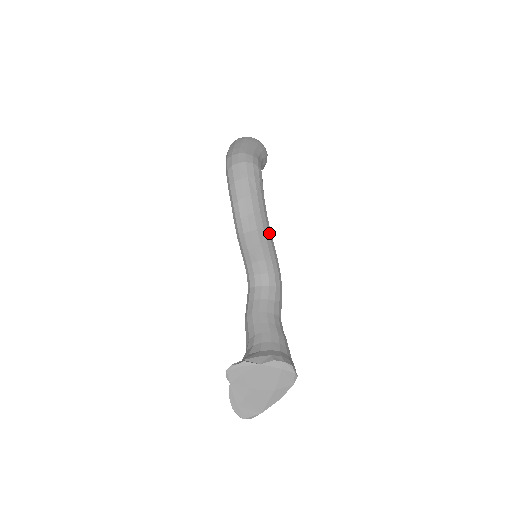
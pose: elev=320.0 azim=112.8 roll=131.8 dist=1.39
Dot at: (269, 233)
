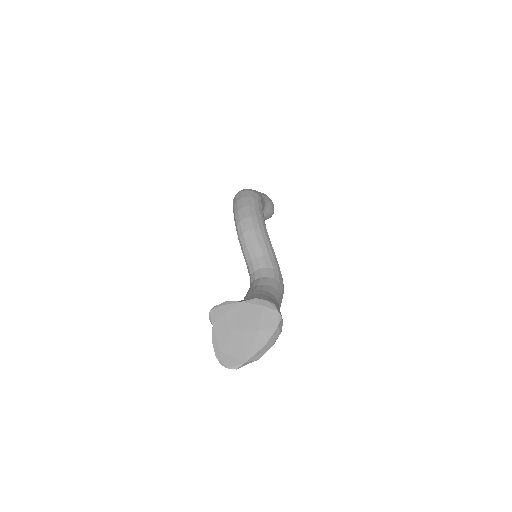
Dot at: (267, 236)
